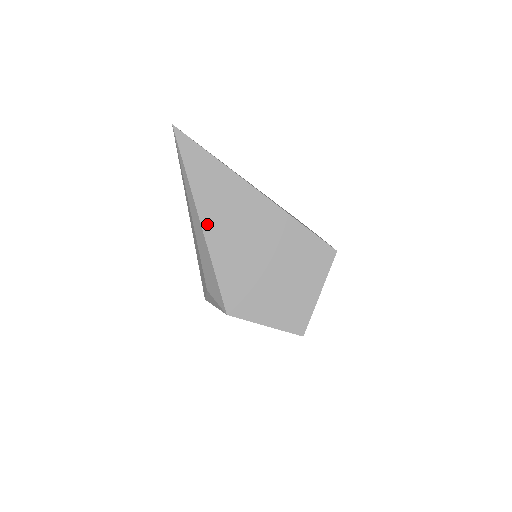
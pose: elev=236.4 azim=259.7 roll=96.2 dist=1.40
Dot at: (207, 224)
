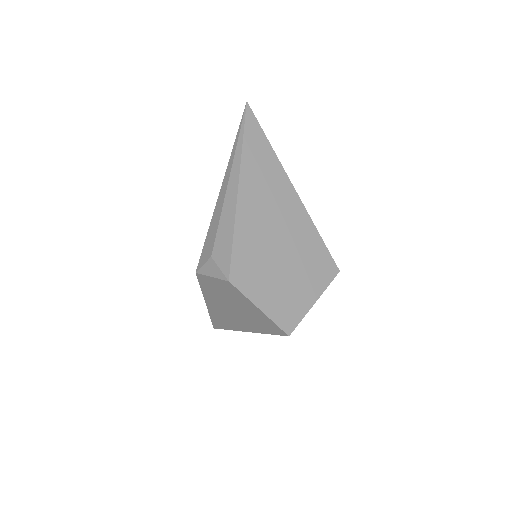
Dot at: (243, 192)
